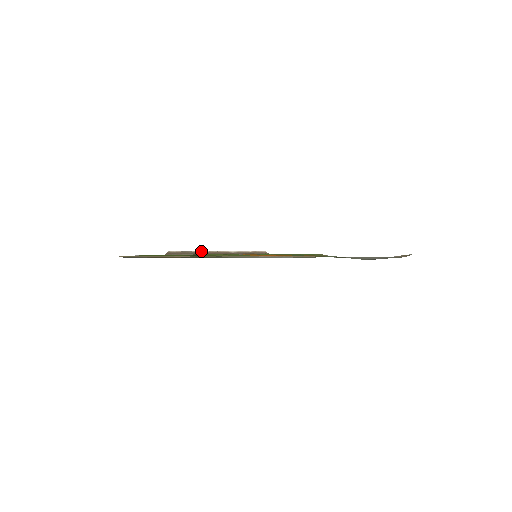
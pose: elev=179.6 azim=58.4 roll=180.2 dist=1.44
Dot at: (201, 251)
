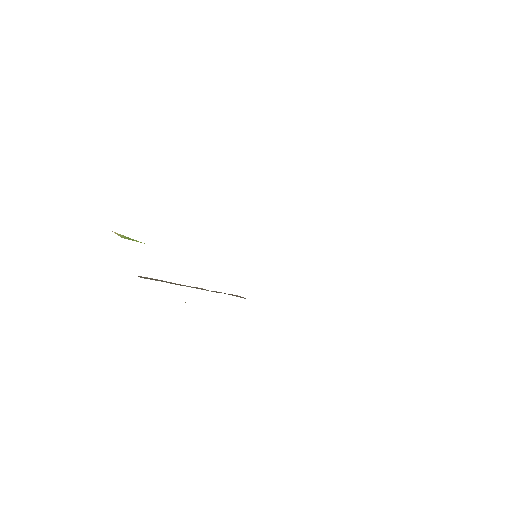
Dot at: occluded
